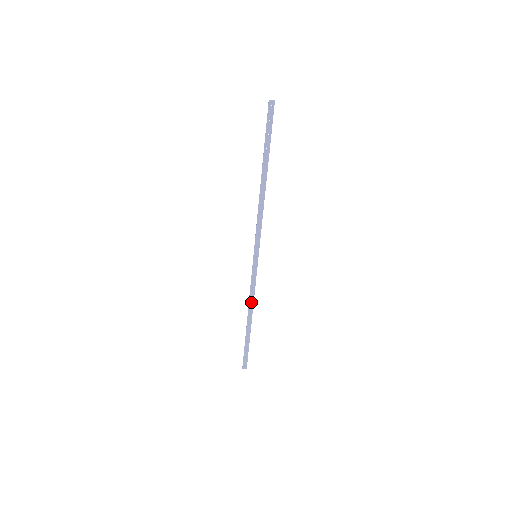
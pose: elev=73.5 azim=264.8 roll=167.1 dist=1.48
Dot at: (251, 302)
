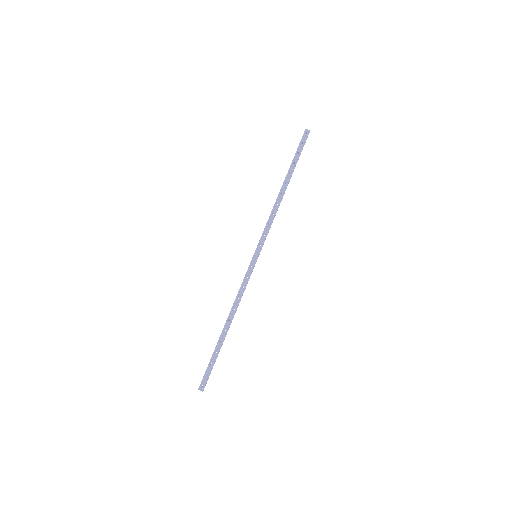
Dot at: (235, 304)
